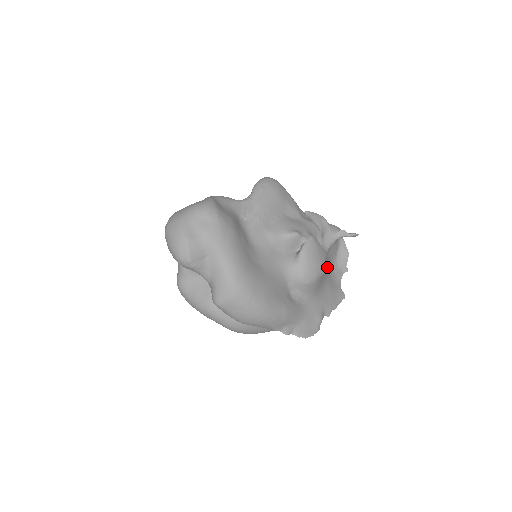
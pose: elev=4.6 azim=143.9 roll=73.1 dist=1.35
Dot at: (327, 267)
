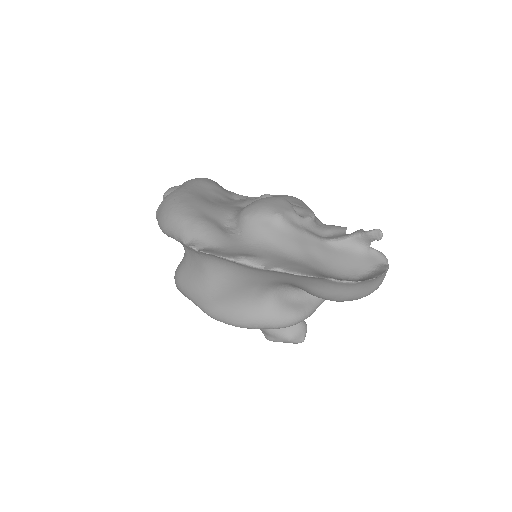
Dot at: (321, 258)
